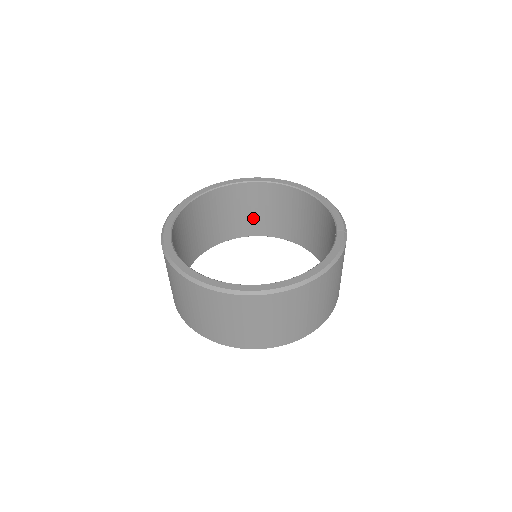
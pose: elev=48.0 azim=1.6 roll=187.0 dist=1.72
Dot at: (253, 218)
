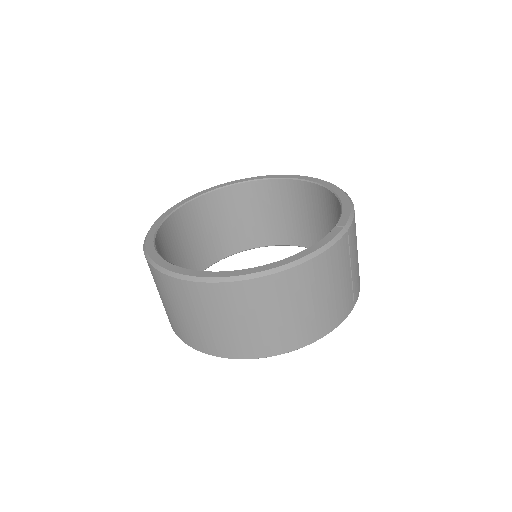
Dot at: (283, 223)
